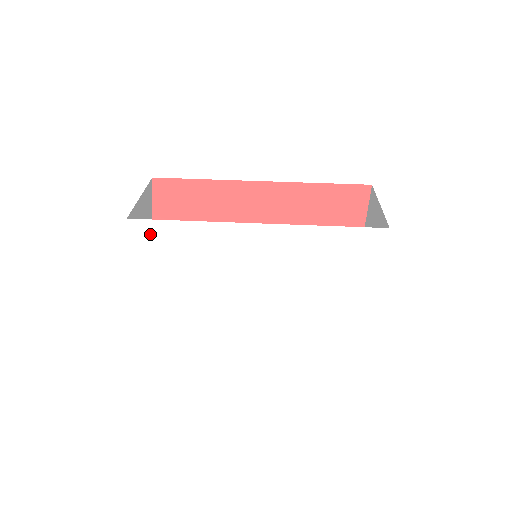
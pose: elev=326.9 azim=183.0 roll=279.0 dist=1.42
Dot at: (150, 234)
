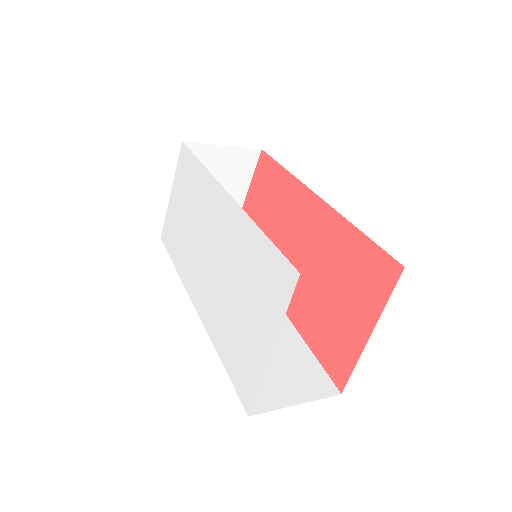
Dot at: (186, 163)
